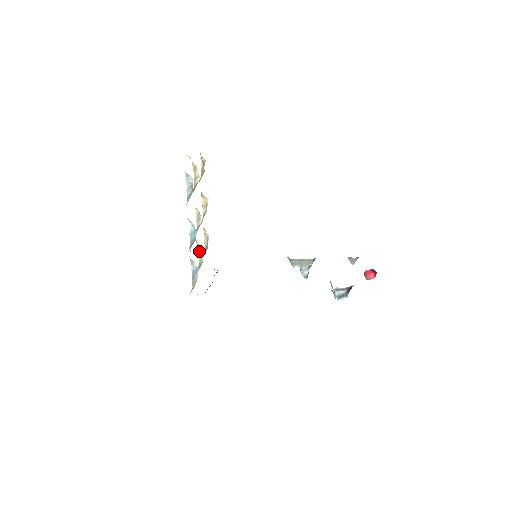
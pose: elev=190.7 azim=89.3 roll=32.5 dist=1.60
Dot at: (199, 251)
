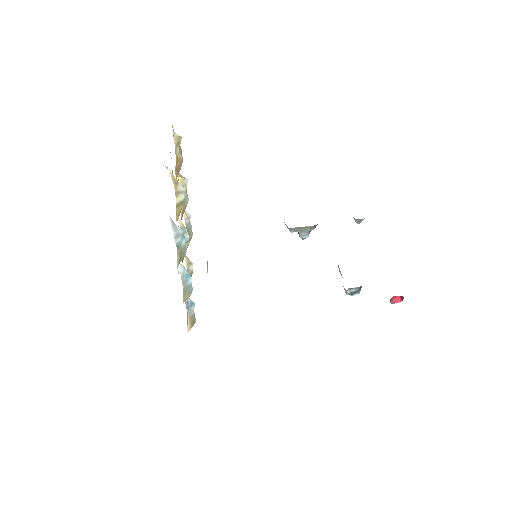
Dot at: (186, 257)
